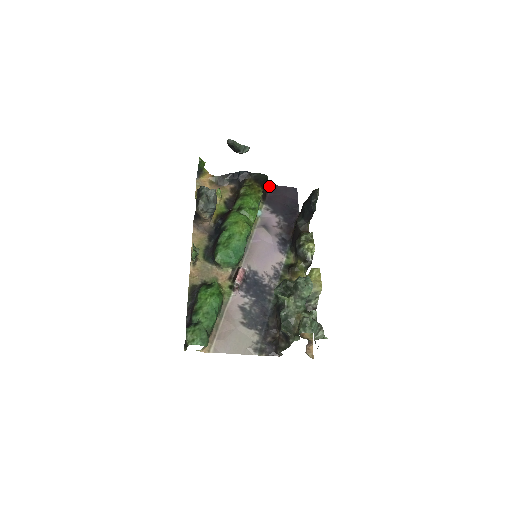
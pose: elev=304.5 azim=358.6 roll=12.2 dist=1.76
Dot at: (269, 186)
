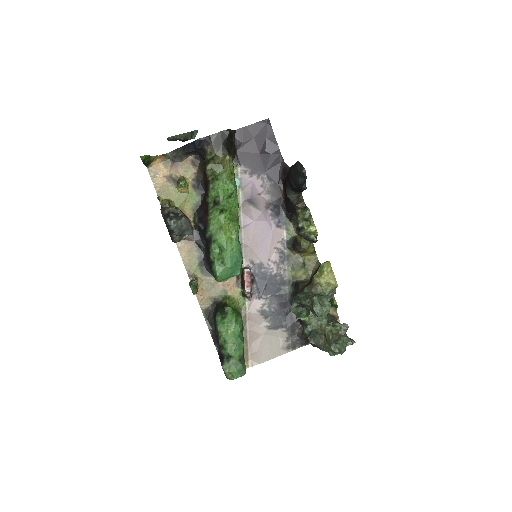
Dot at: (234, 133)
